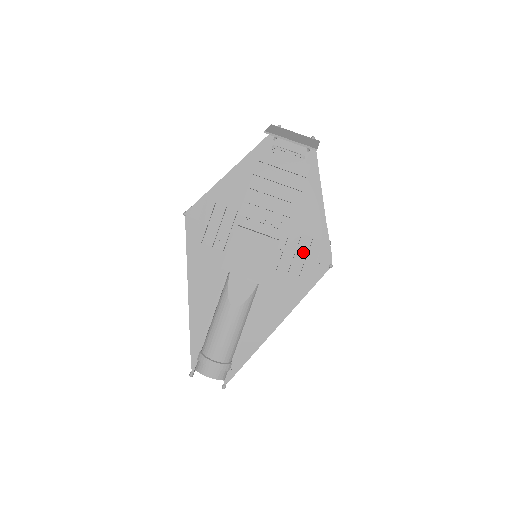
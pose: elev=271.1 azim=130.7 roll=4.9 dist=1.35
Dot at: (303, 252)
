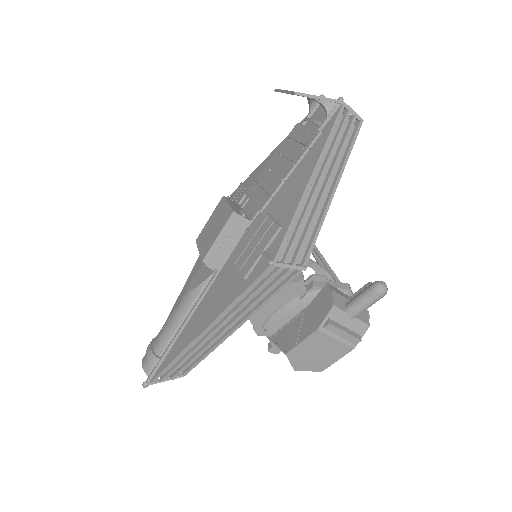
Dot at: (258, 238)
